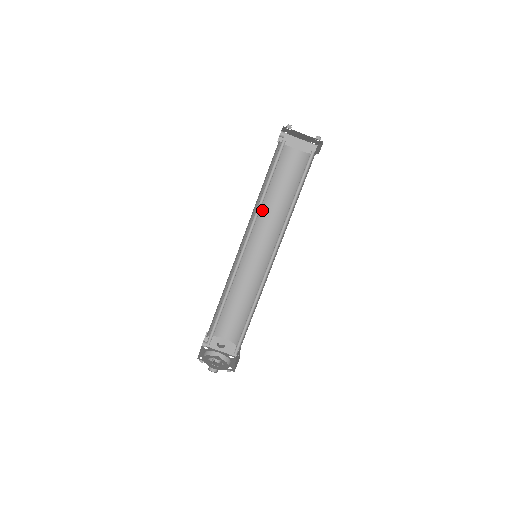
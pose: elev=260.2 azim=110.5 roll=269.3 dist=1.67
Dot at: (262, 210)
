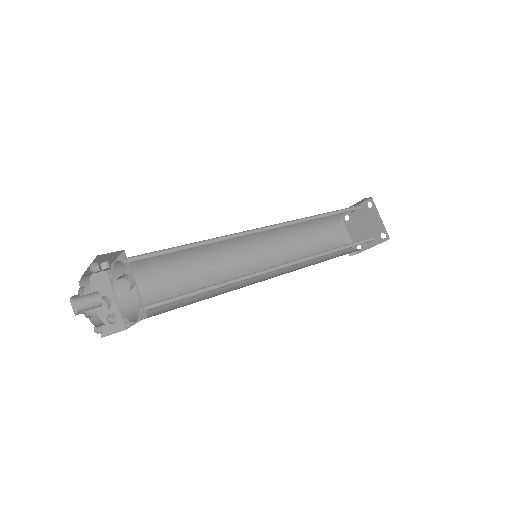
Dot at: (283, 239)
